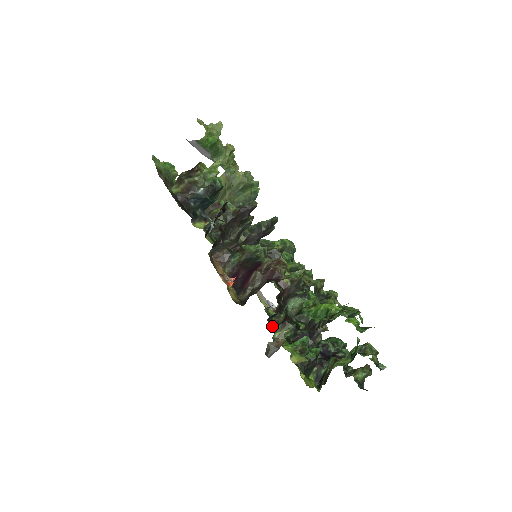
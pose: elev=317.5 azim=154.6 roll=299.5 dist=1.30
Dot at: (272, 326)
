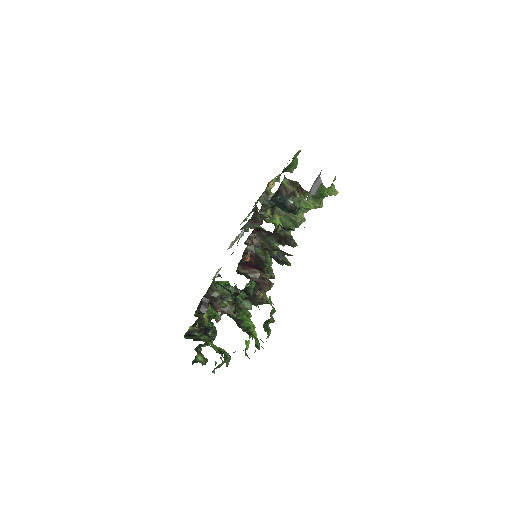
Dot at: occluded
